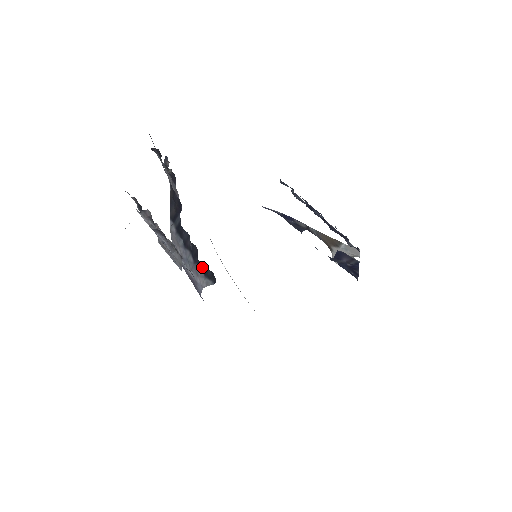
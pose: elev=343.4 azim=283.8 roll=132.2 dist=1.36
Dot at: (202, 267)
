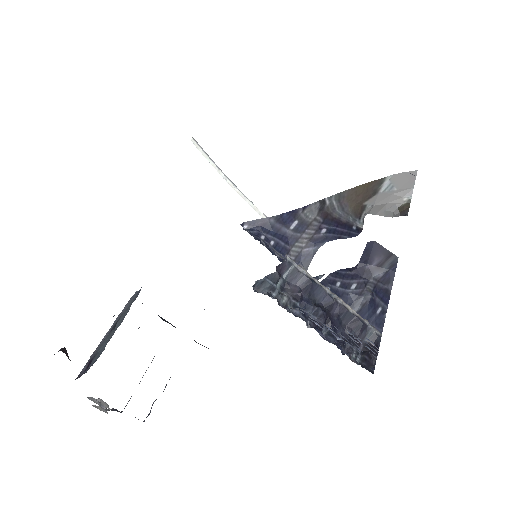
Dot at: occluded
